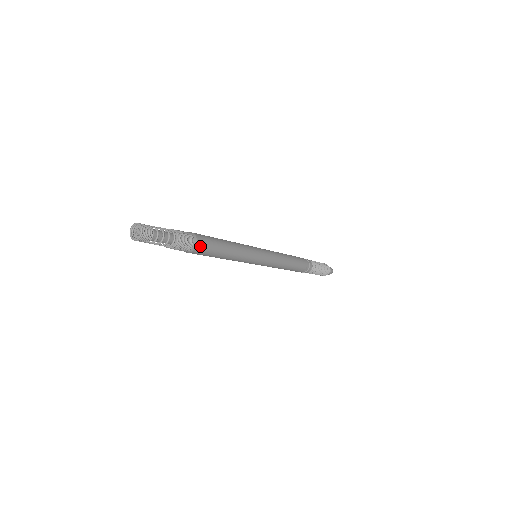
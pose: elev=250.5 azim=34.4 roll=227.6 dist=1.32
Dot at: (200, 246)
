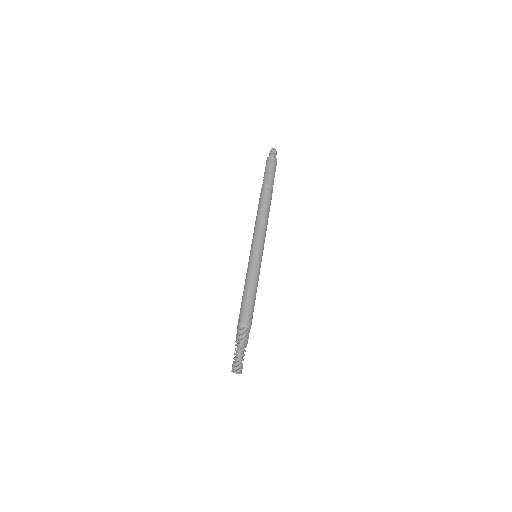
Dot at: (251, 324)
